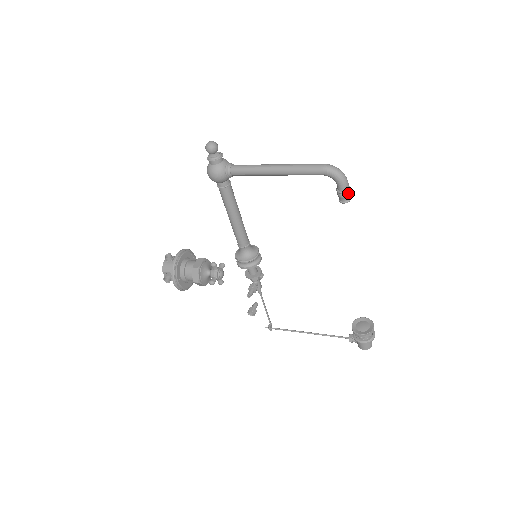
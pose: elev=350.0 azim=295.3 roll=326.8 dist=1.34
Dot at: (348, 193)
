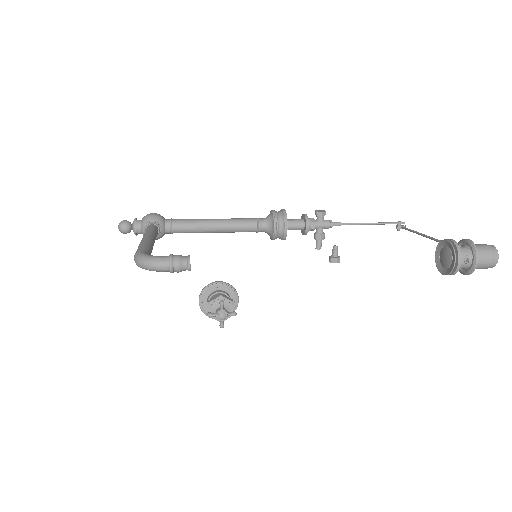
Dot at: (175, 270)
